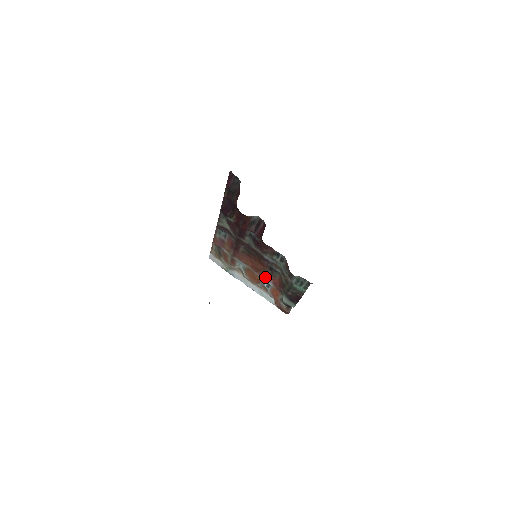
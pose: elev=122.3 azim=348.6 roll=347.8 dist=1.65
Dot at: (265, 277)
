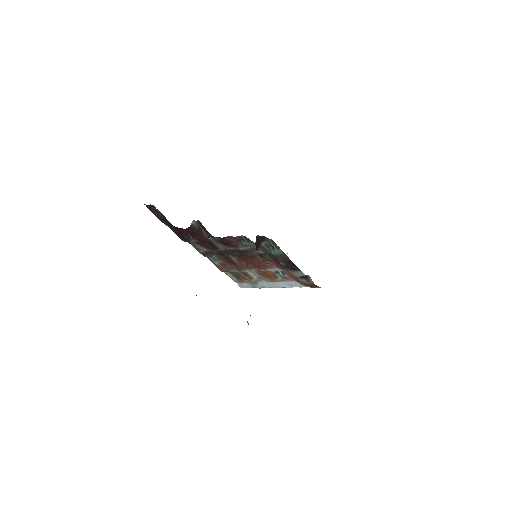
Dot at: (269, 267)
